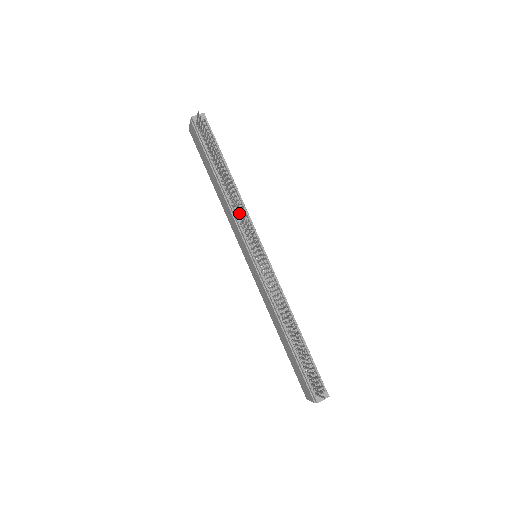
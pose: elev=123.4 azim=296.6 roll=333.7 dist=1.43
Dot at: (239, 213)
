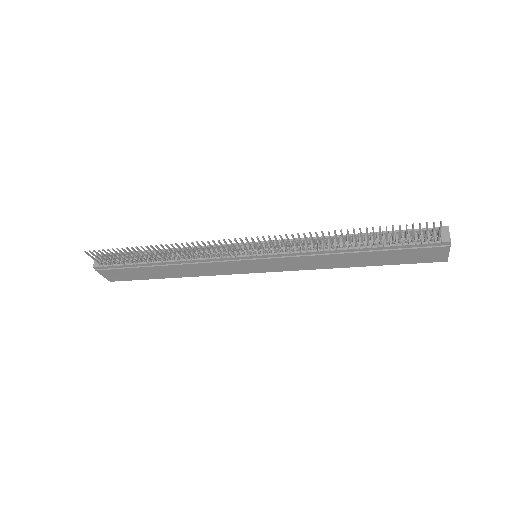
Dot at: (203, 255)
